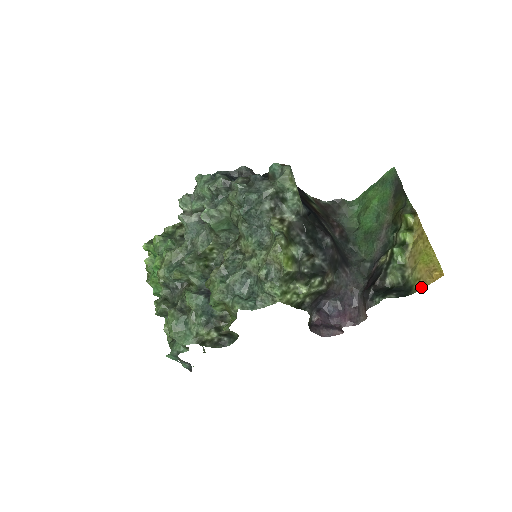
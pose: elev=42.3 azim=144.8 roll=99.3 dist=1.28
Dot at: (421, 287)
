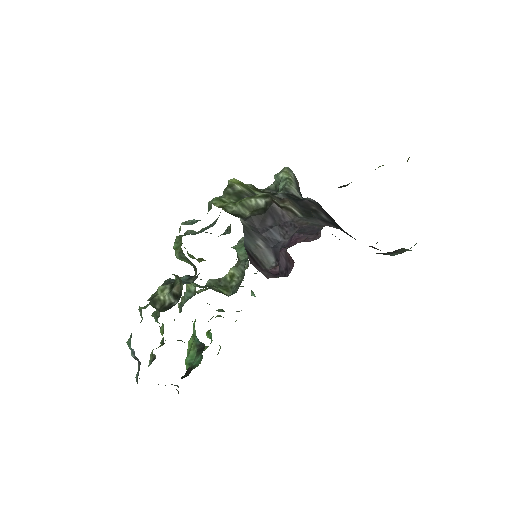
Dot at: occluded
